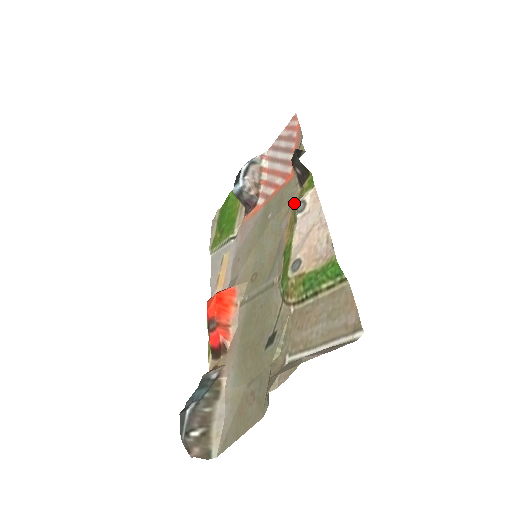
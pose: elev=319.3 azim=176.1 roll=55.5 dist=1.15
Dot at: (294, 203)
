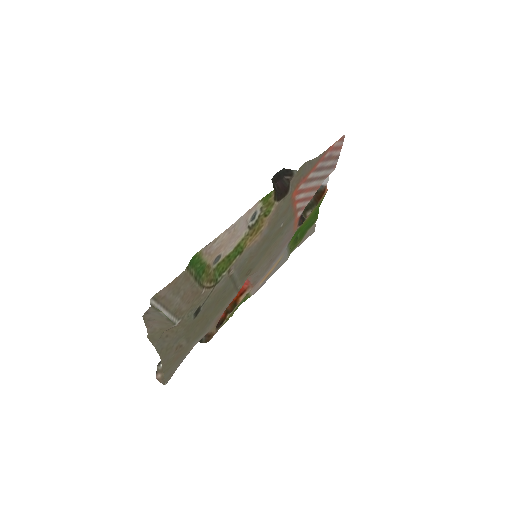
Dot at: (270, 214)
